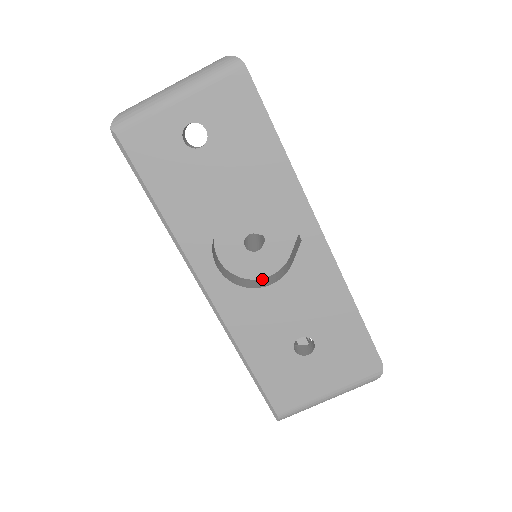
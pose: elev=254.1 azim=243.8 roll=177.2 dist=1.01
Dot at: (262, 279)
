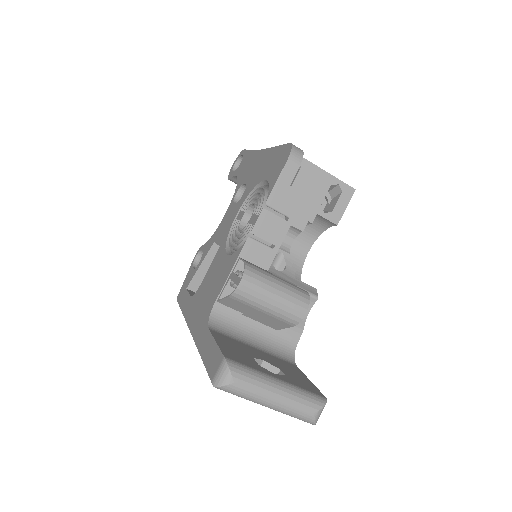
Dot at: occluded
